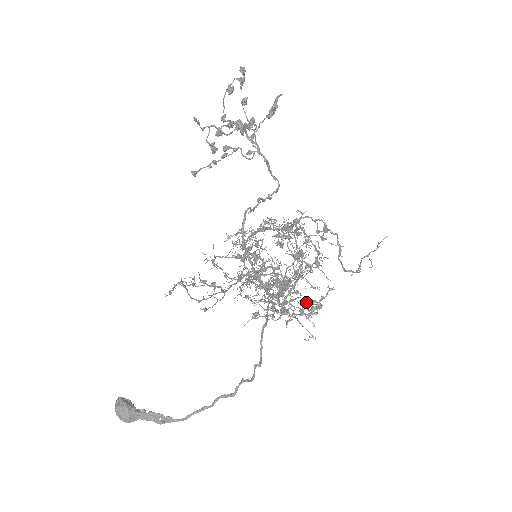
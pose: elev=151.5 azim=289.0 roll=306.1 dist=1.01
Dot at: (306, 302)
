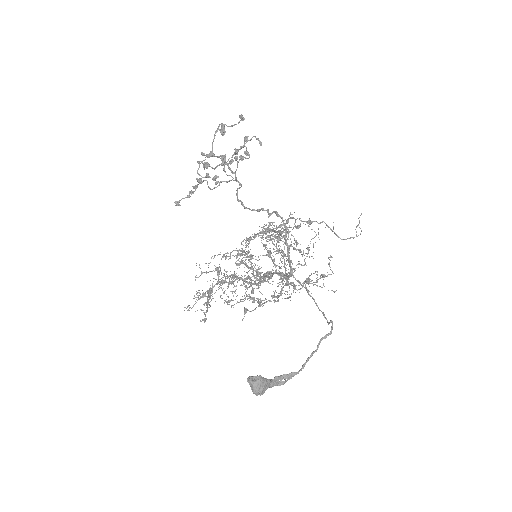
Dot at: (293, 282)
